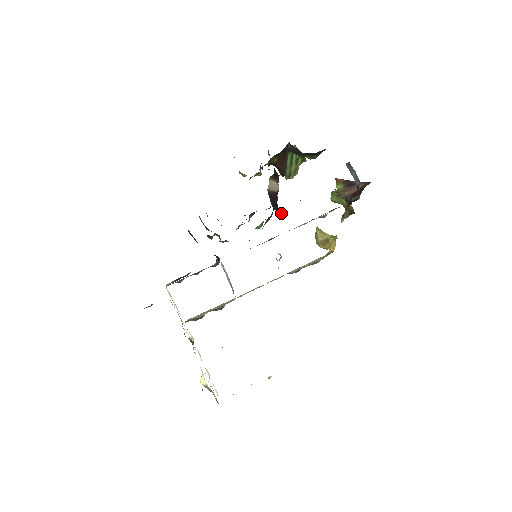
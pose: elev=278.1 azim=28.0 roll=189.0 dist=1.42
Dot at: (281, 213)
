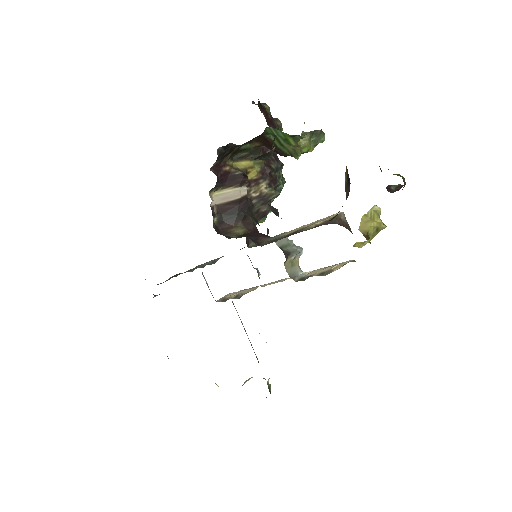
Dot at: (234, 231)
